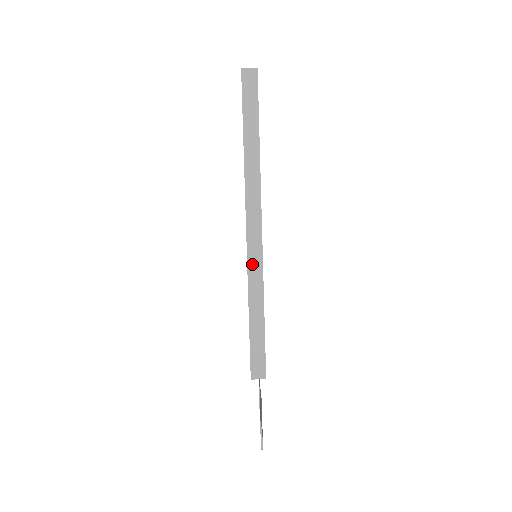
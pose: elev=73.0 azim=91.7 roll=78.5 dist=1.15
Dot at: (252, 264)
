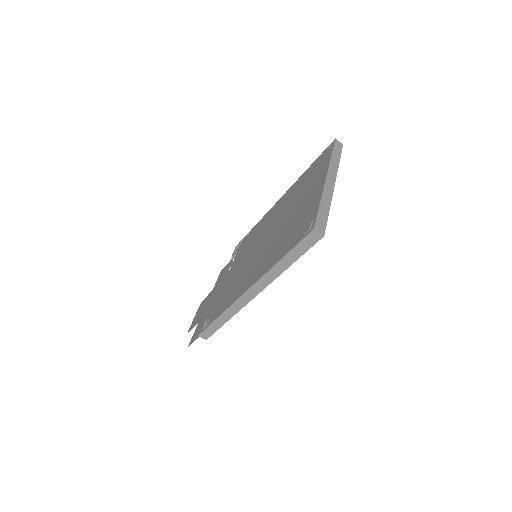
Dot at: (237, 304)
